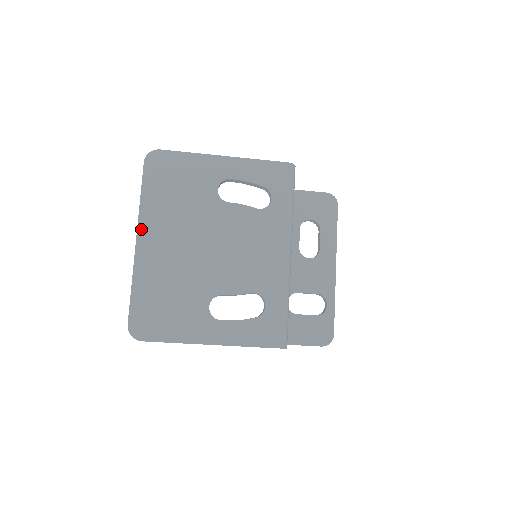
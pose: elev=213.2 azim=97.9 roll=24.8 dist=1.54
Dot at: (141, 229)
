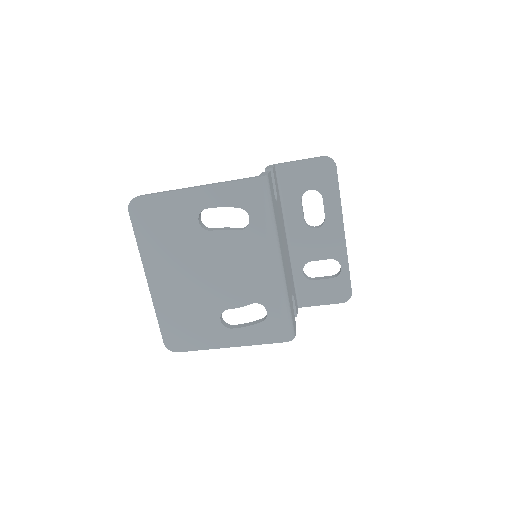
Dot at: (147, 270)
